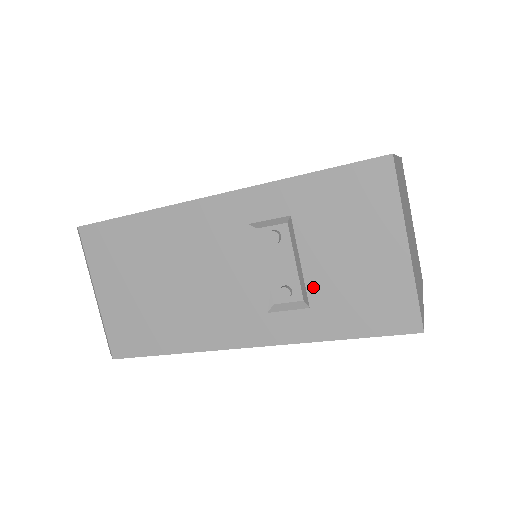
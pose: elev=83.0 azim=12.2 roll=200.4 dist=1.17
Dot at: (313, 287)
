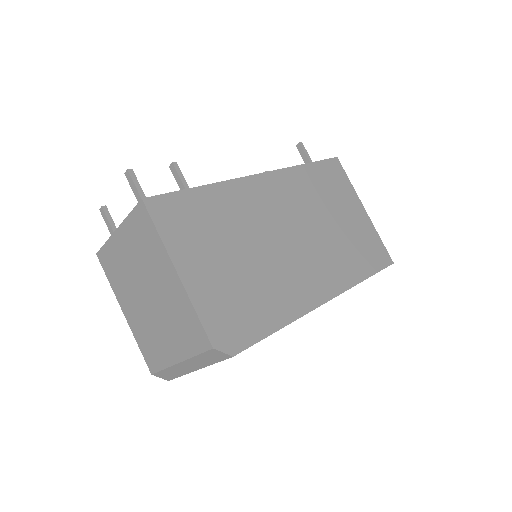
Dot at: occluded
